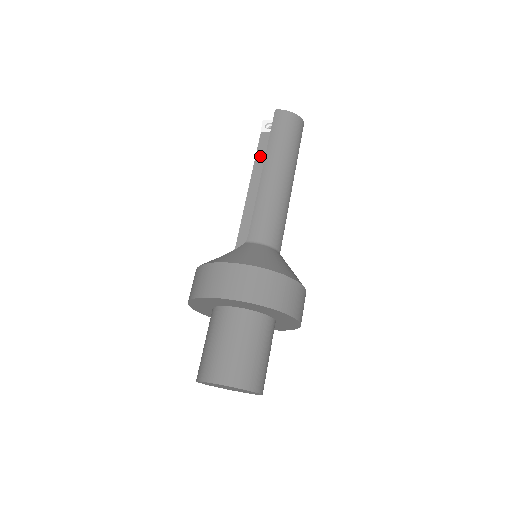
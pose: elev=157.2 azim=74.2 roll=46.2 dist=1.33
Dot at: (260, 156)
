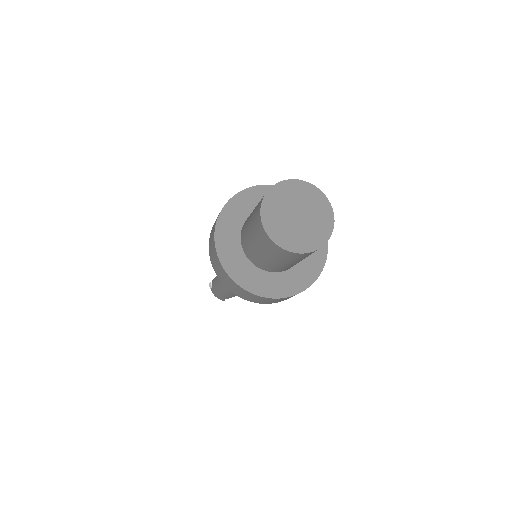
Dot at: occluded
